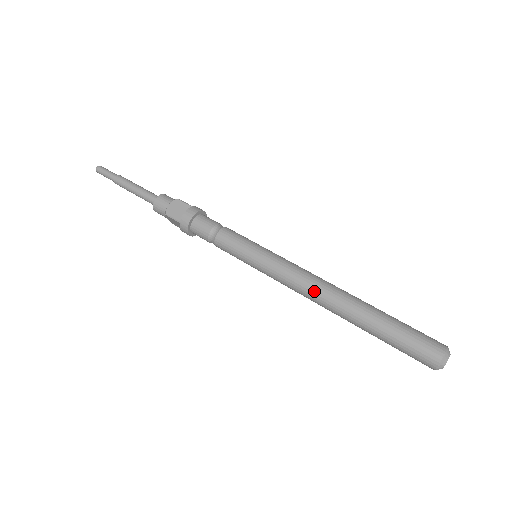
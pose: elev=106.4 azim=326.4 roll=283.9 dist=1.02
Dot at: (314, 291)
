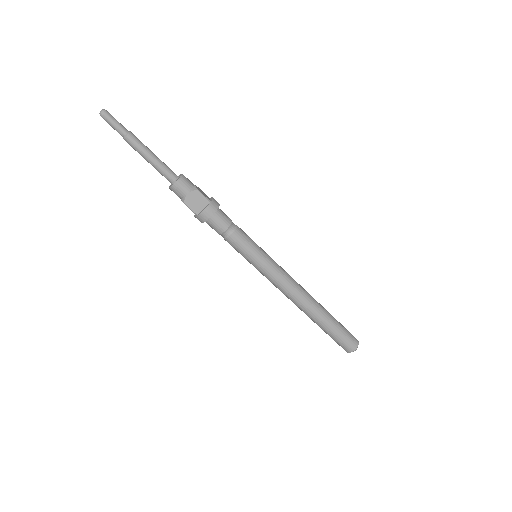
Dot at: (301, 288)
